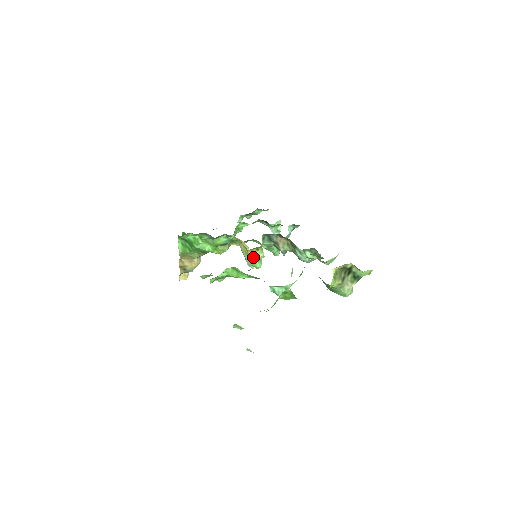
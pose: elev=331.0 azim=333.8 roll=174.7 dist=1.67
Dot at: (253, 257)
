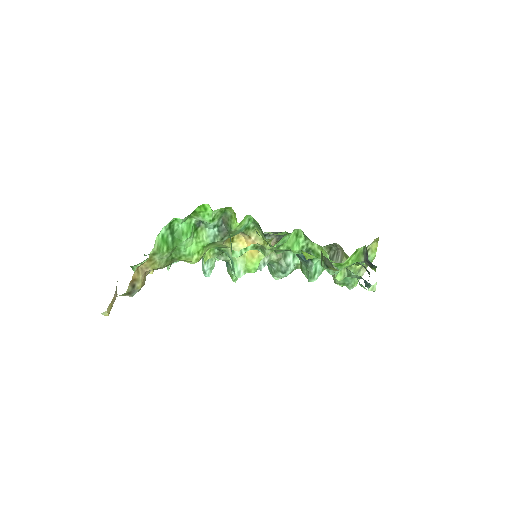
Dot at: occluded
